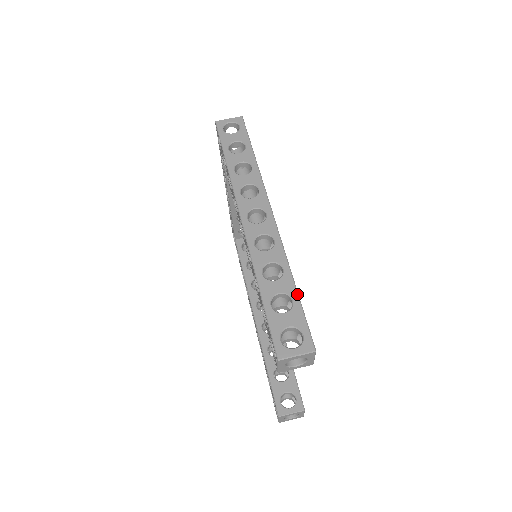
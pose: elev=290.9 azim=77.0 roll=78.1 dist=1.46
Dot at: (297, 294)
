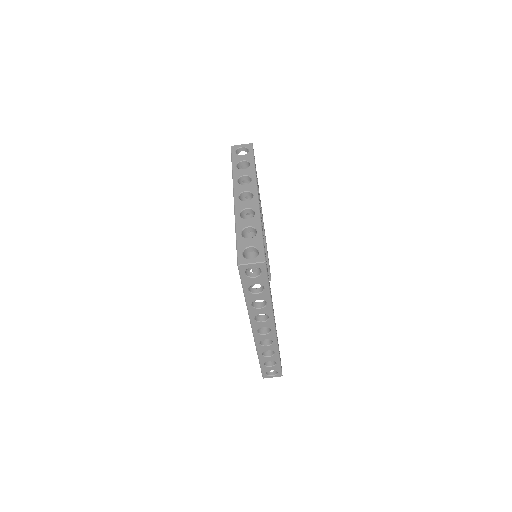
Dot at: (280, 361)
